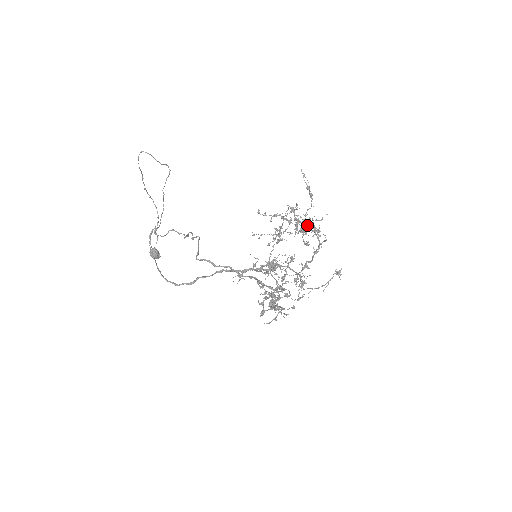
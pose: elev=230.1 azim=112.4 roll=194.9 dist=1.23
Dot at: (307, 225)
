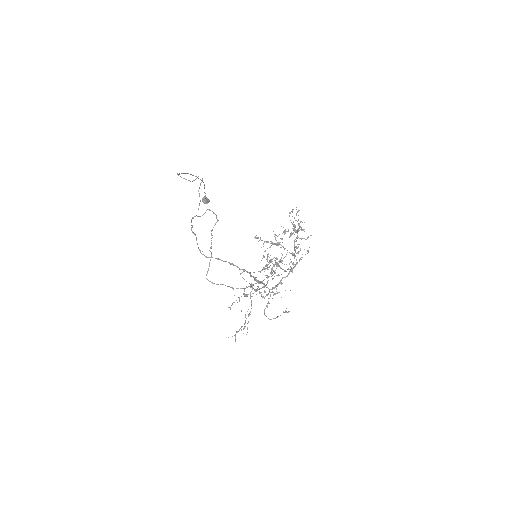
Dot at: occluded
